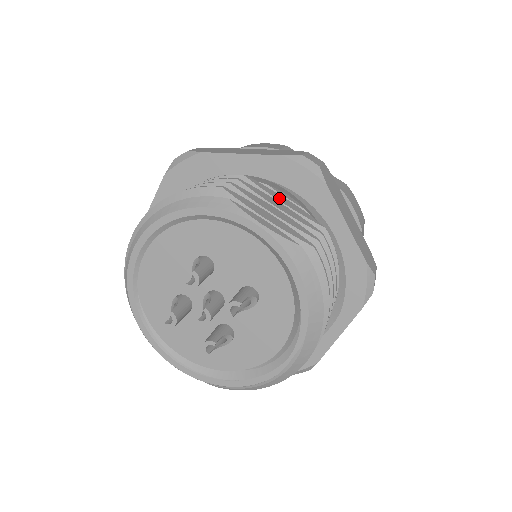
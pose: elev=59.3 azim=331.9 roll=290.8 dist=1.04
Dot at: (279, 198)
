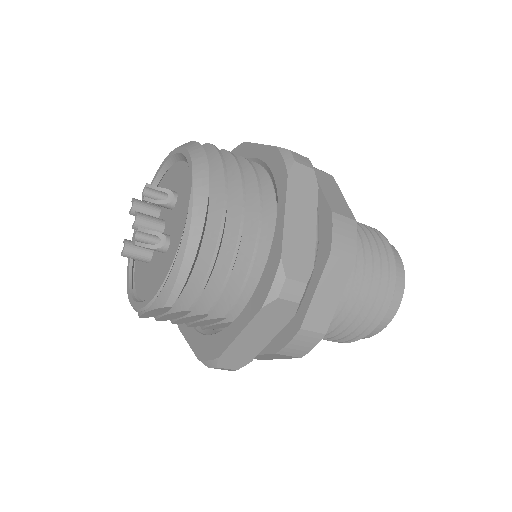
Dot at: occluded
